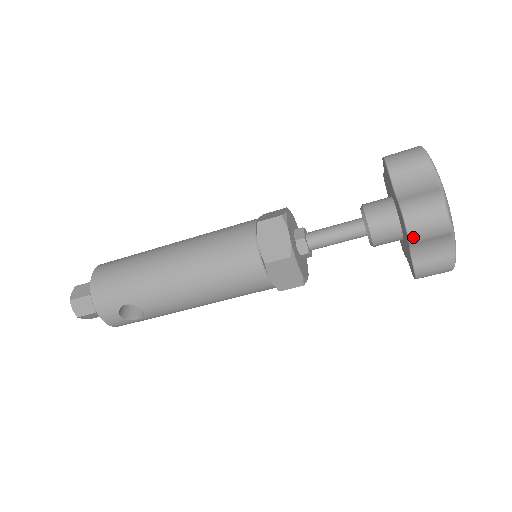
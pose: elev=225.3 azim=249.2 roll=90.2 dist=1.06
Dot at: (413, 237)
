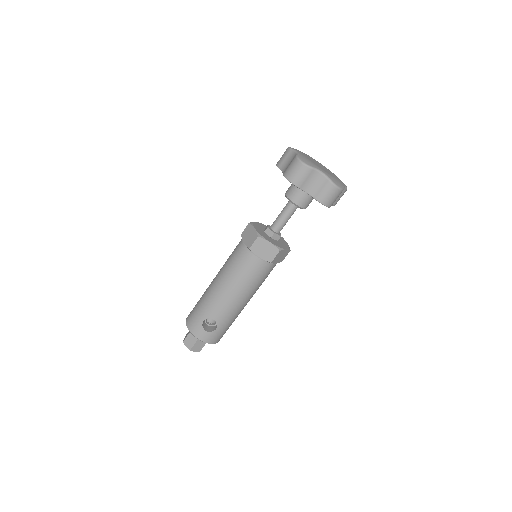
Dot at: (296, 183)
